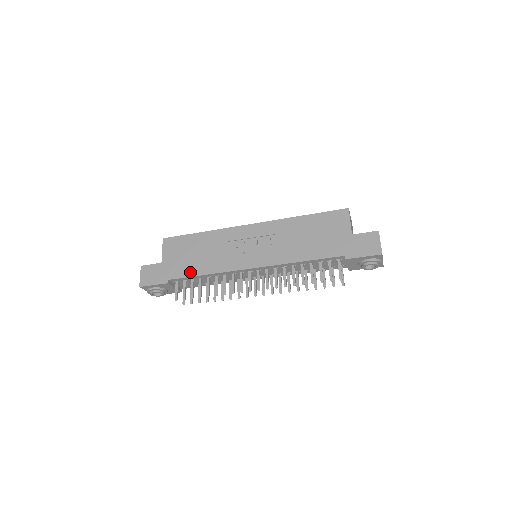
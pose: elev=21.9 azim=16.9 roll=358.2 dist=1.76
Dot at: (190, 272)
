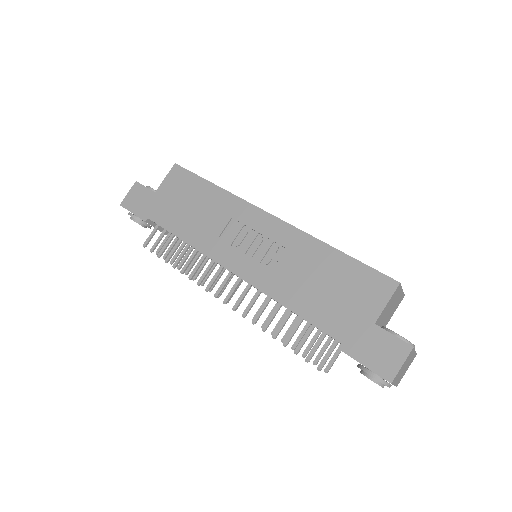
Dot at: (172, 226)
